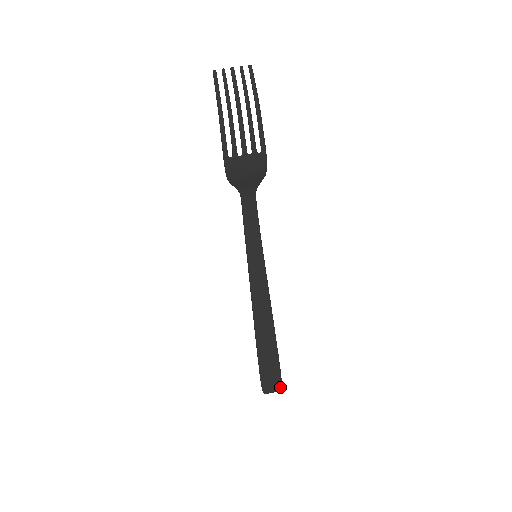
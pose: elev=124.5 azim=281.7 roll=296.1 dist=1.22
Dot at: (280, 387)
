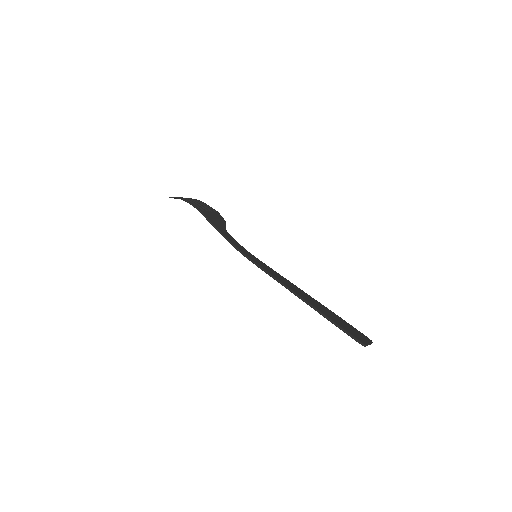
Dot at: (368, 339)
